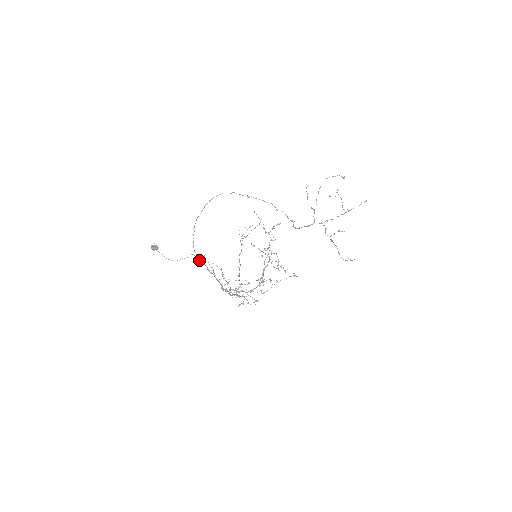
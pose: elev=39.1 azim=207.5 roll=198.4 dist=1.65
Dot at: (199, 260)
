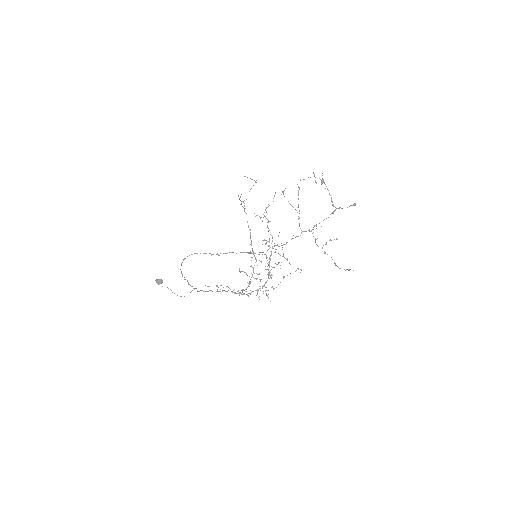
Dot at: occluded
